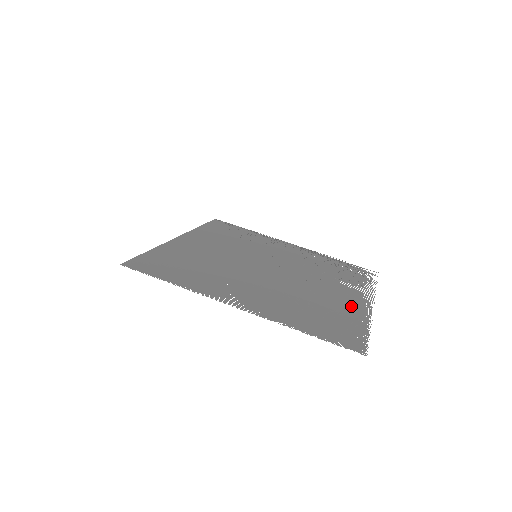
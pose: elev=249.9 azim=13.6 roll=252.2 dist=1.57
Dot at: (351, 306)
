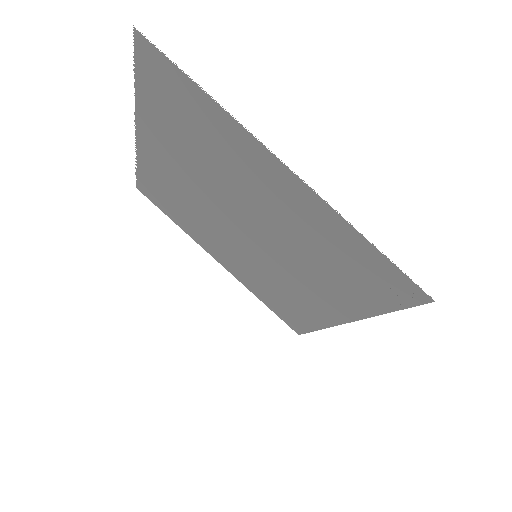
Dot at: (244, 152)
